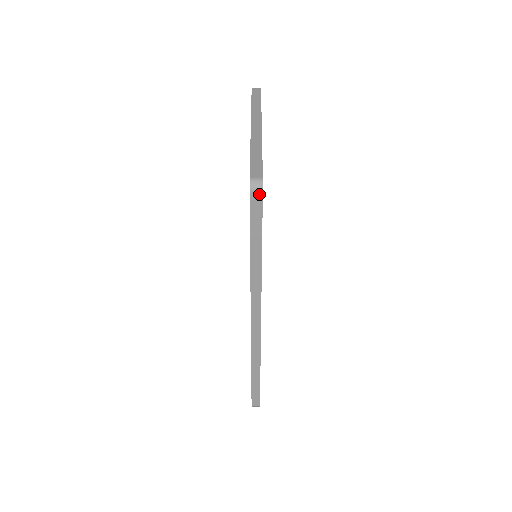
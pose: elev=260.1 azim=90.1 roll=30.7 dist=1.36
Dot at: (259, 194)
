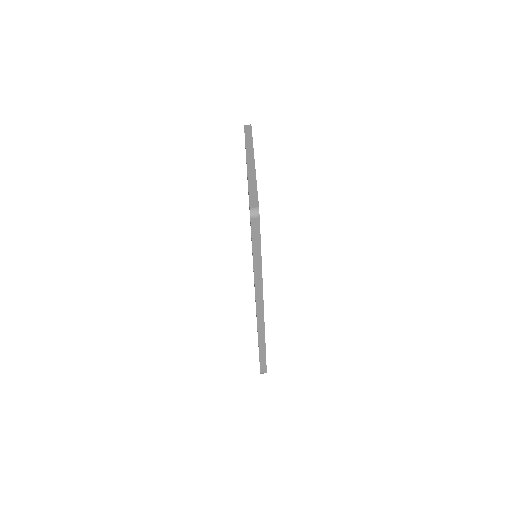
Dot at: (257, 219)
